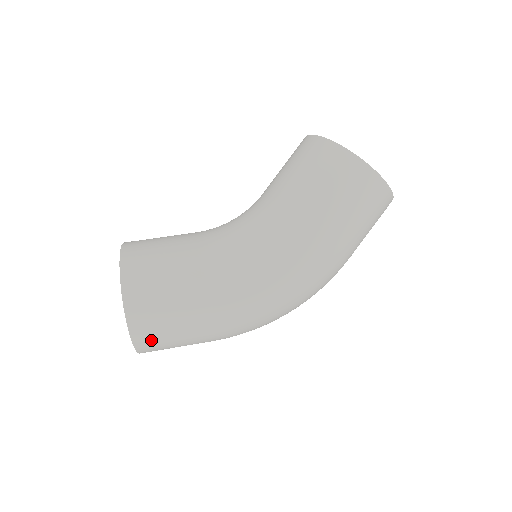
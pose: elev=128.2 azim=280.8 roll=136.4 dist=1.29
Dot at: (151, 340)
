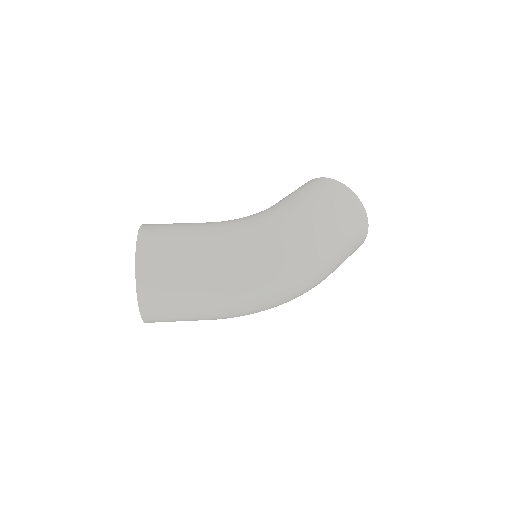
Dot at: (152, 266)
